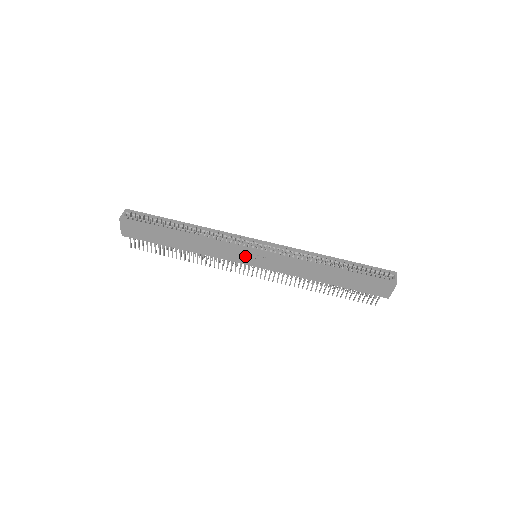
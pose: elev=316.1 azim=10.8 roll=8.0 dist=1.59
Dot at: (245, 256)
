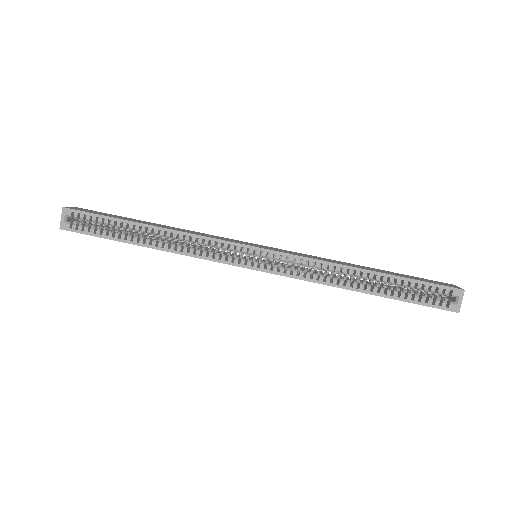
Dot at: occluded
